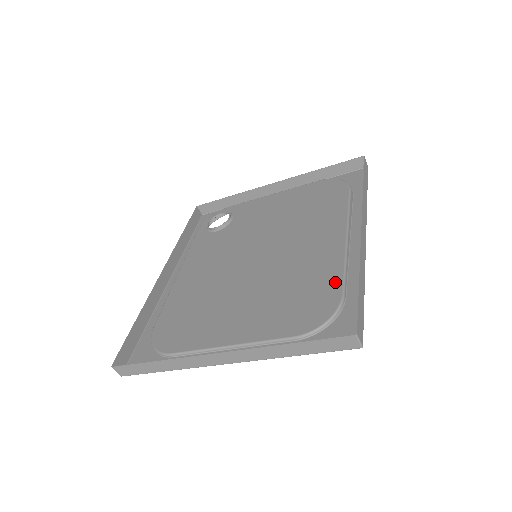
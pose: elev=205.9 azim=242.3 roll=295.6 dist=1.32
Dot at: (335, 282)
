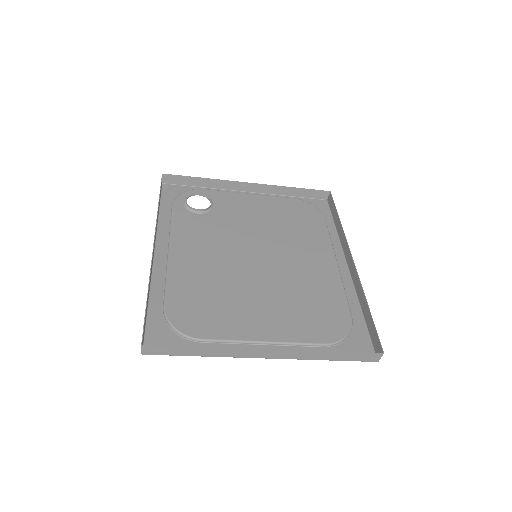
Dot at: (342, 303)
